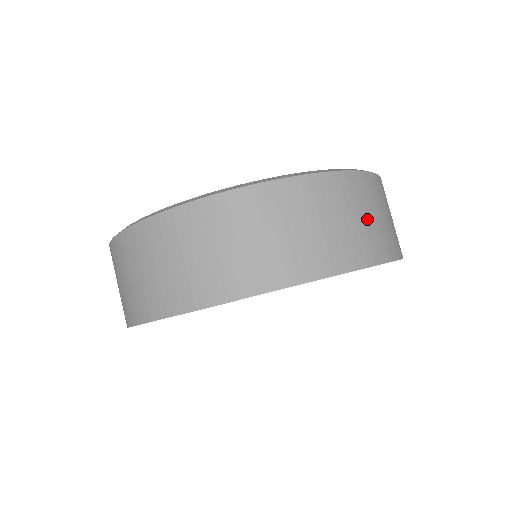
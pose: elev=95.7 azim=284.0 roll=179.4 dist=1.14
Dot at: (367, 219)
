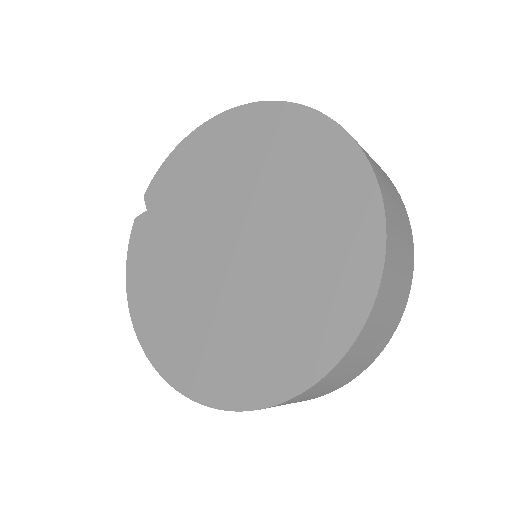
Dot at: (383, 175)
